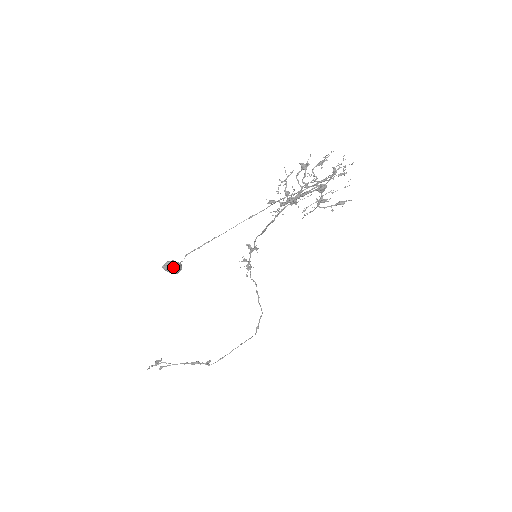
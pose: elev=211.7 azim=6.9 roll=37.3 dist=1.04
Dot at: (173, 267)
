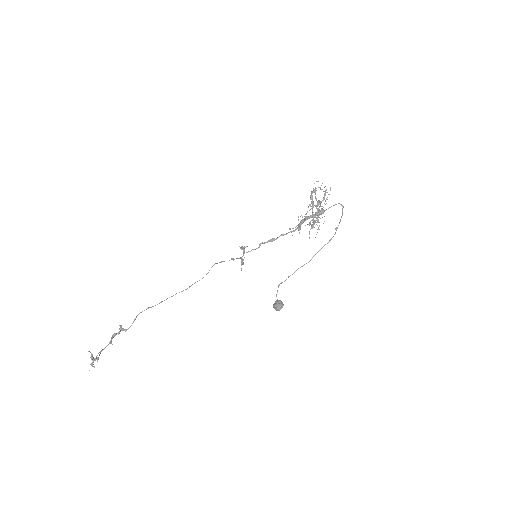
Dot at: occluded
